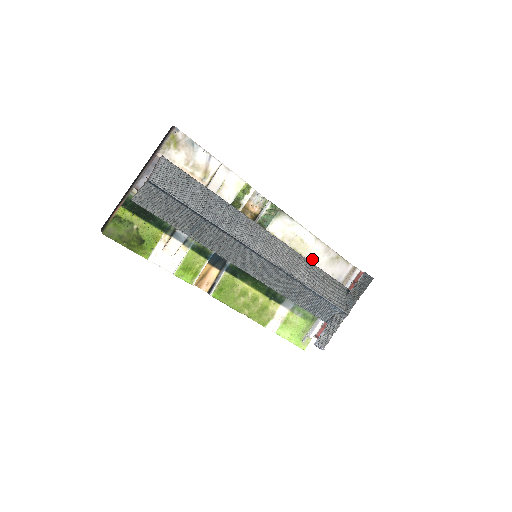
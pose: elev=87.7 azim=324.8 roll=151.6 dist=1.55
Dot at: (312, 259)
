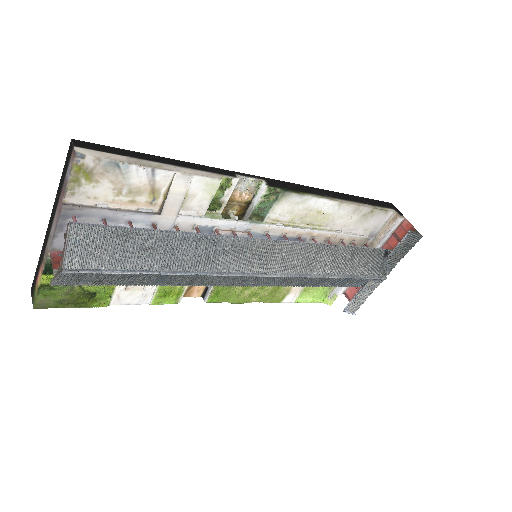
Dot at: (336, 225)
